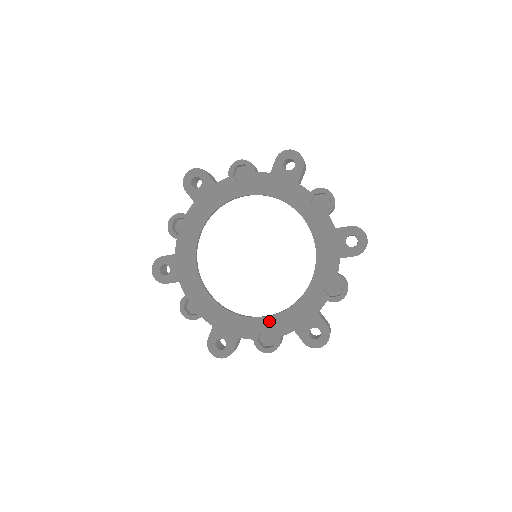
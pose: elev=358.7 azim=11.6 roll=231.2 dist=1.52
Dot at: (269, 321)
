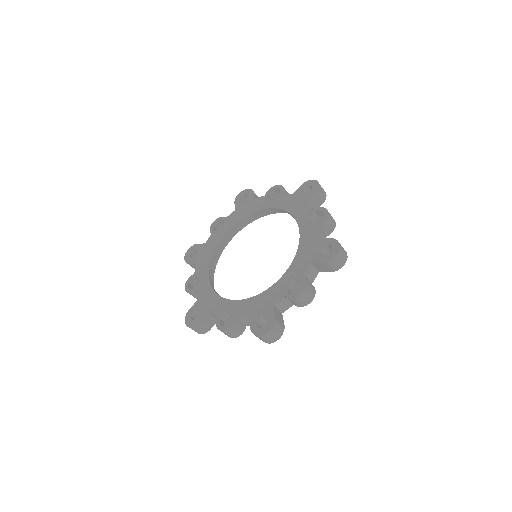
Dot at: (236, 304)
